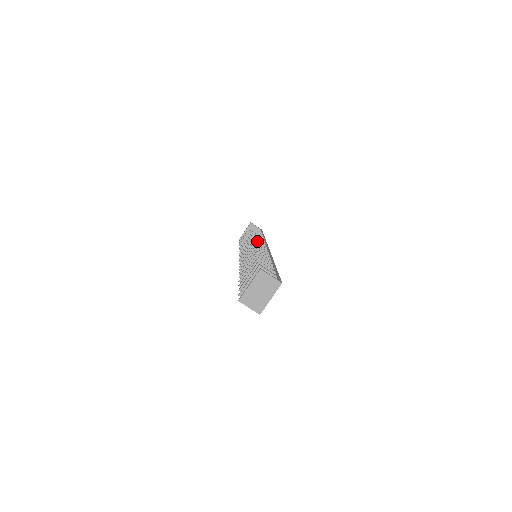
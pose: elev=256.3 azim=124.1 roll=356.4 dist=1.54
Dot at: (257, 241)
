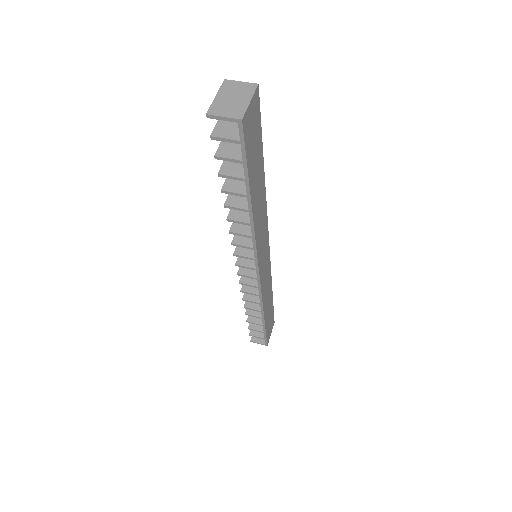
Dot at: occluded
